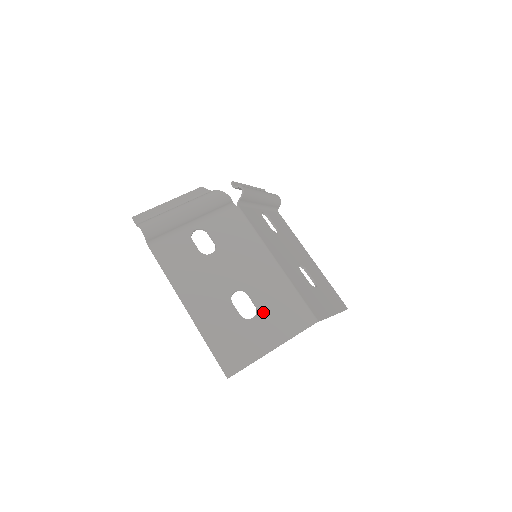
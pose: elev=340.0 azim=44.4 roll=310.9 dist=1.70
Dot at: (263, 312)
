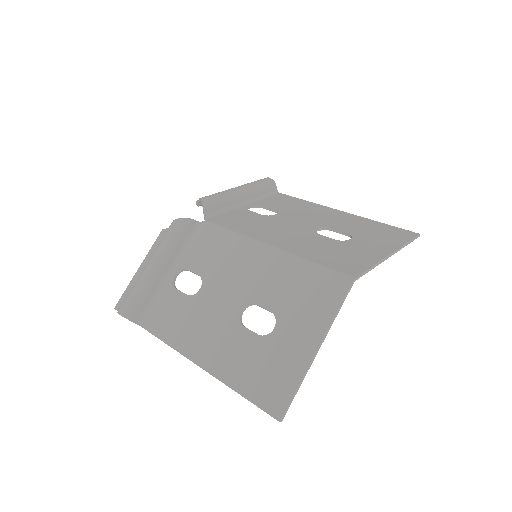
Dot at: (283, 313)
